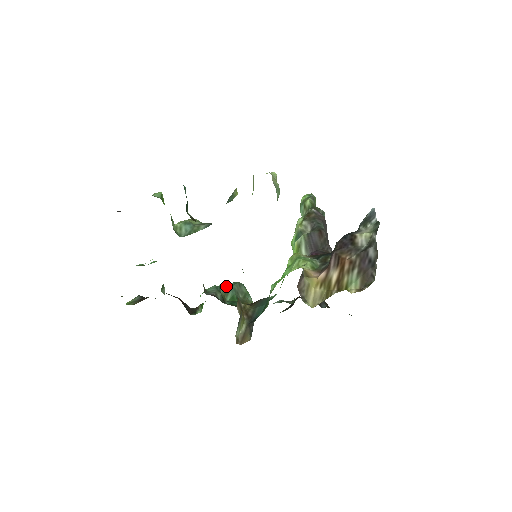
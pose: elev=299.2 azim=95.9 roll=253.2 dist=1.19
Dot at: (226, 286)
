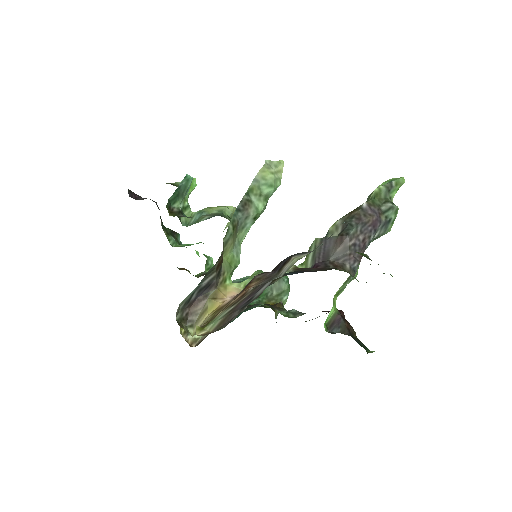
Dot at: occluded
